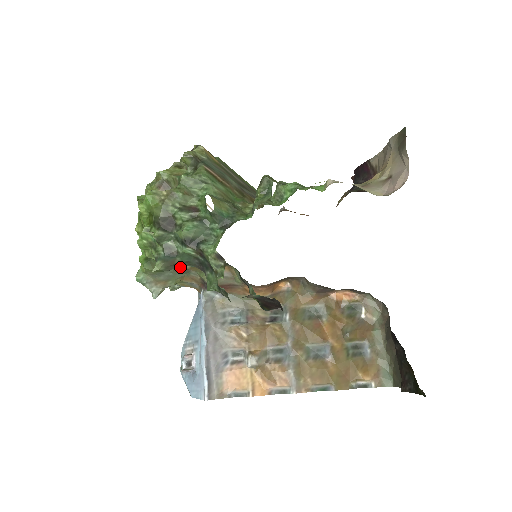
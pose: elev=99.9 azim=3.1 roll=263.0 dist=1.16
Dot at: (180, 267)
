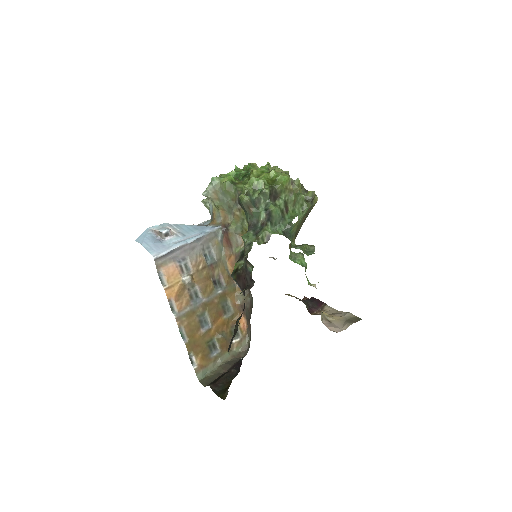
Dot at: (234, 207)
